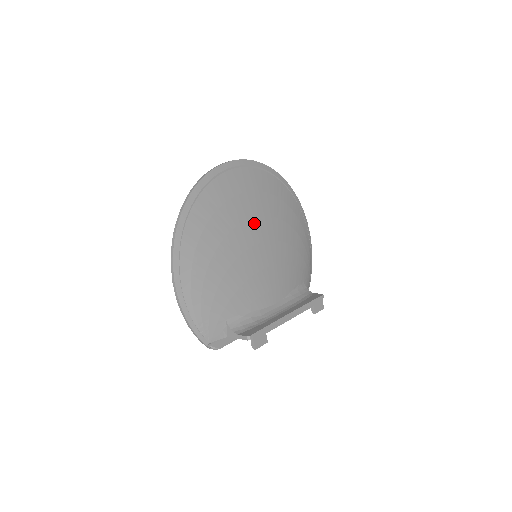
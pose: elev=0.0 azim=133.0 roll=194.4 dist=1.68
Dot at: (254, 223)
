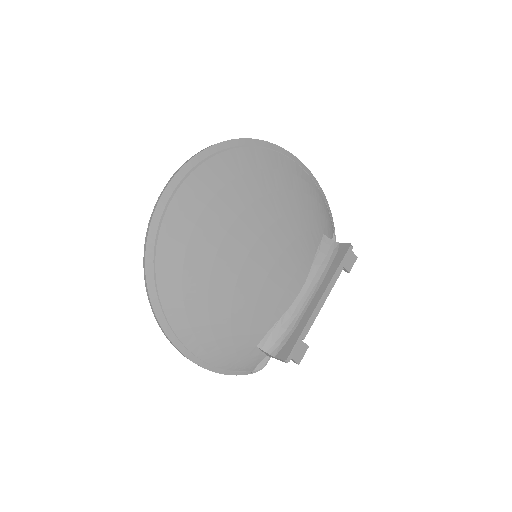
Dot at: (234, 232)
